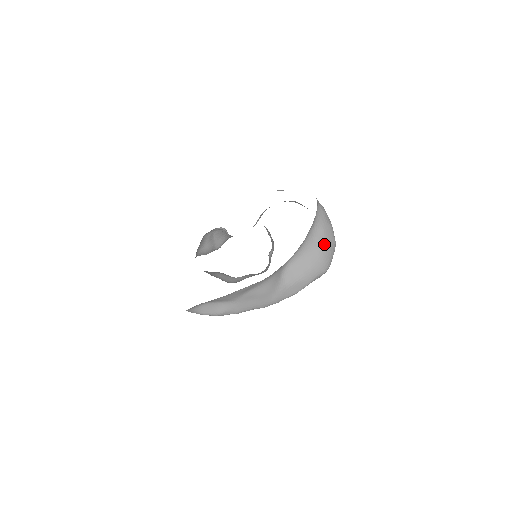
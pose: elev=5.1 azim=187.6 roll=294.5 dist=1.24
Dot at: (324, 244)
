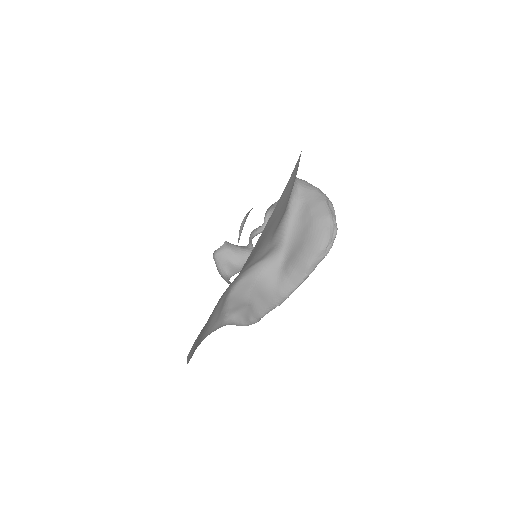
Dot at: (312, 221)
